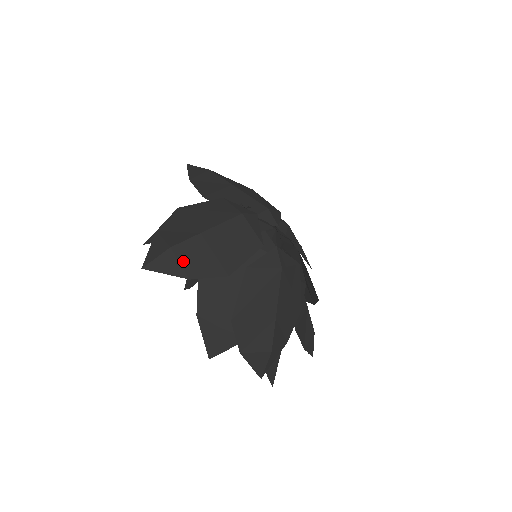
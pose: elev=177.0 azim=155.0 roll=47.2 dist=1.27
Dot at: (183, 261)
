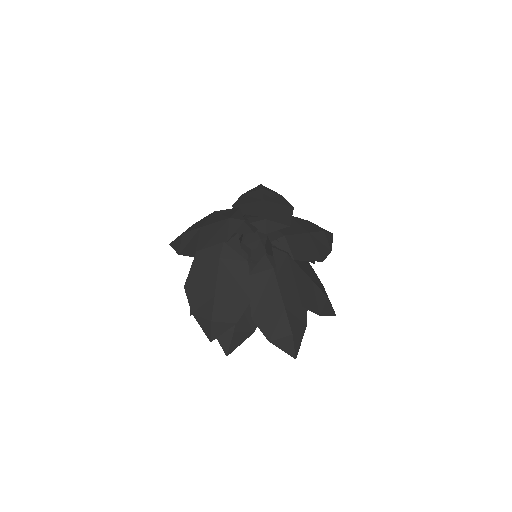
Dot at: (183, 243)
